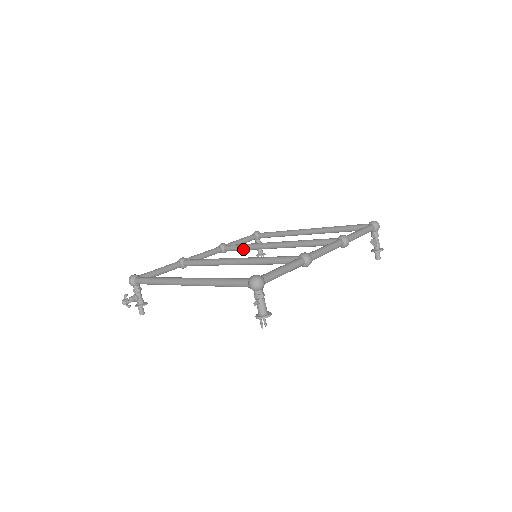
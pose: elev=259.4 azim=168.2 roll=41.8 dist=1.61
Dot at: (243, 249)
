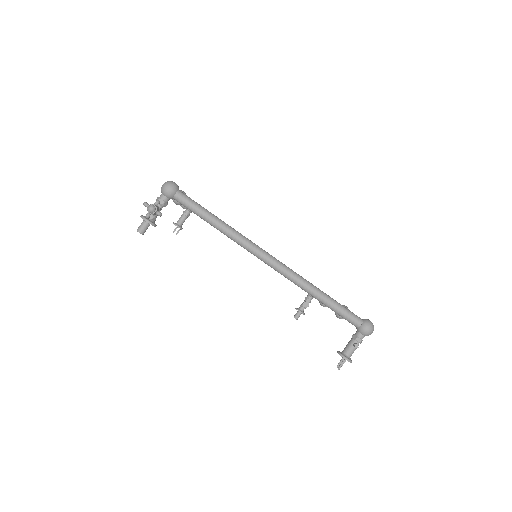
Dot at: occluded
